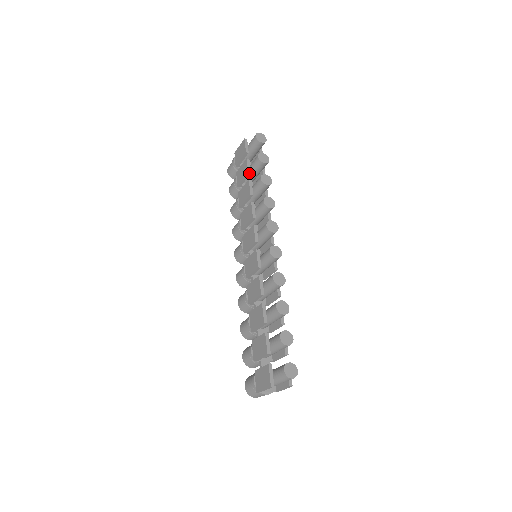
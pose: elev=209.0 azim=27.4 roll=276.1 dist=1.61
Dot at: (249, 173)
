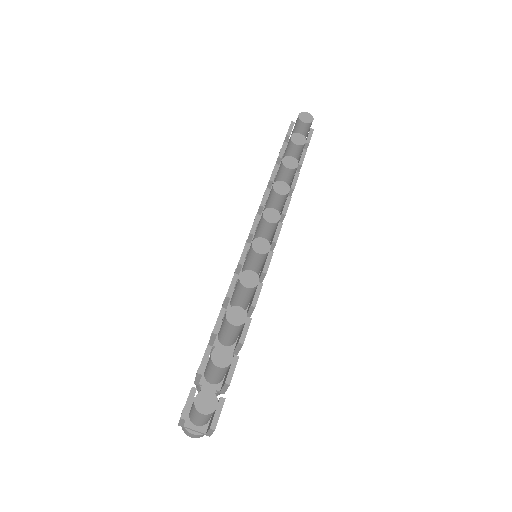
Dot at: (280, 157)
